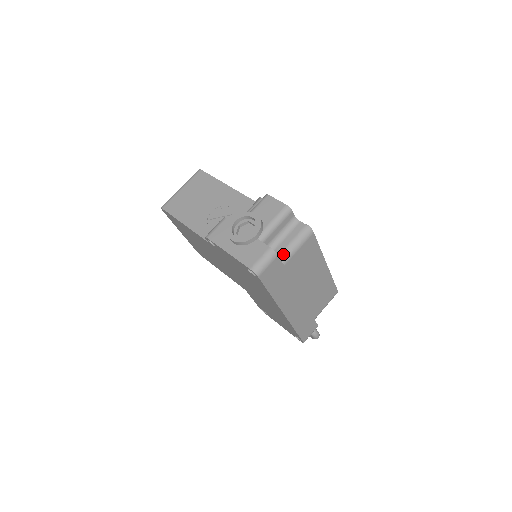
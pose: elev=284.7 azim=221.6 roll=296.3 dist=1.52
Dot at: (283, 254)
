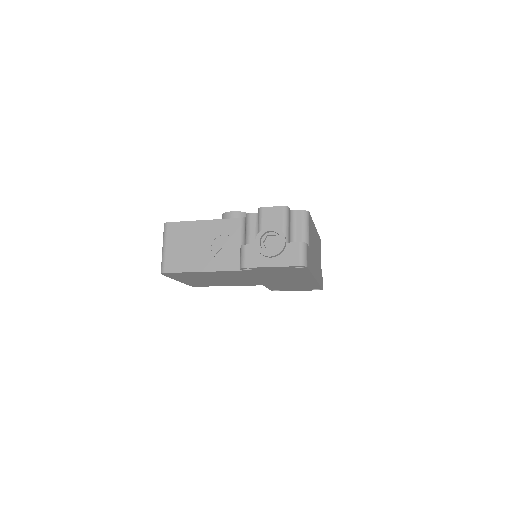
Dot at: (304, 241)
